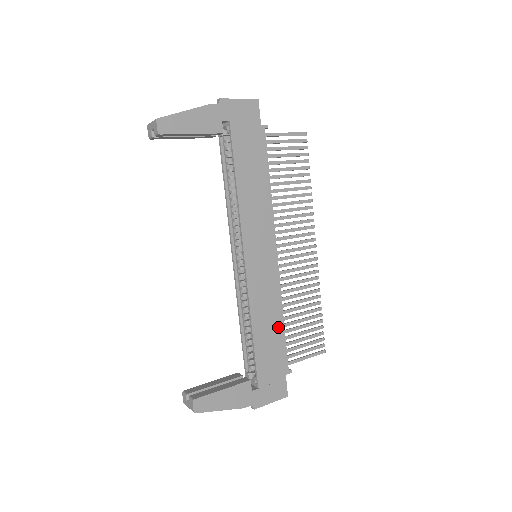
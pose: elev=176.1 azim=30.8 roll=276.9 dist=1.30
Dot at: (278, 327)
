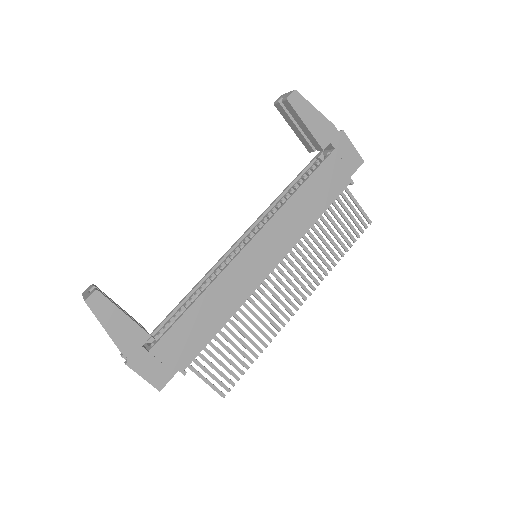
Dot at: (215, 324)
